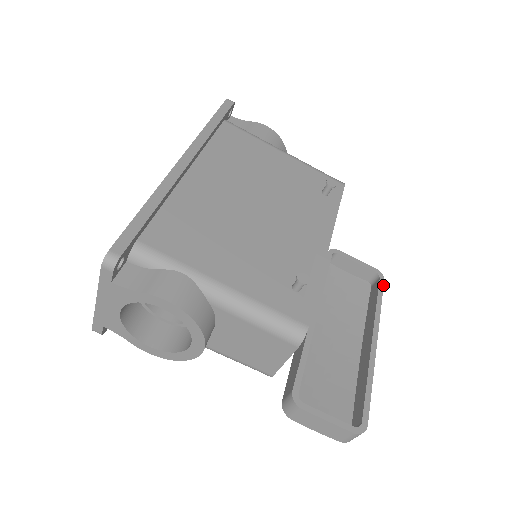
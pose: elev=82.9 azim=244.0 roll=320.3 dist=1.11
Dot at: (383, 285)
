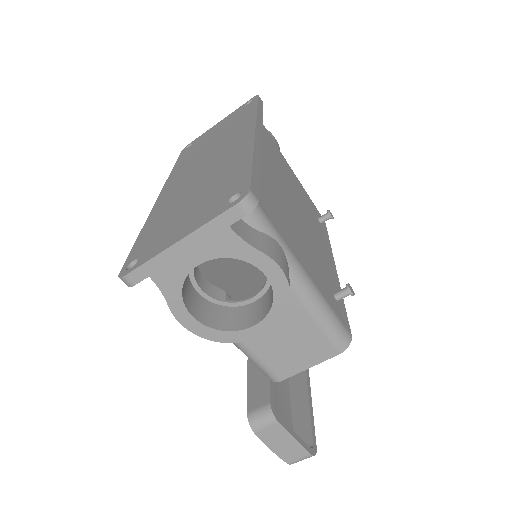
Dot at: occluded
